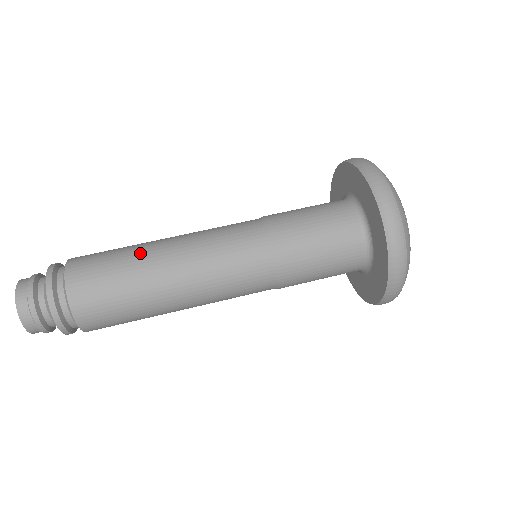
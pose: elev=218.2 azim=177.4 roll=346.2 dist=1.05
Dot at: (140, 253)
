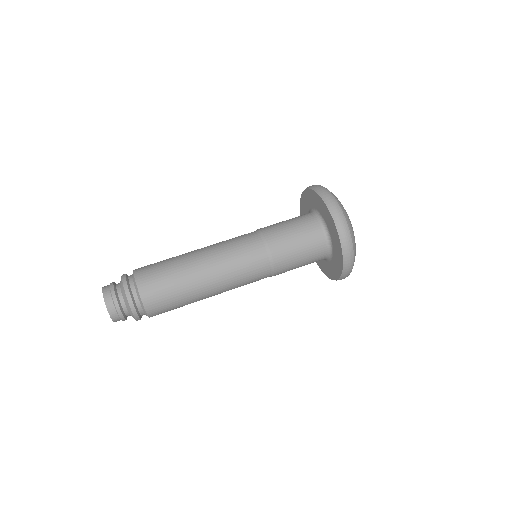
Dot at: (180, 256)
